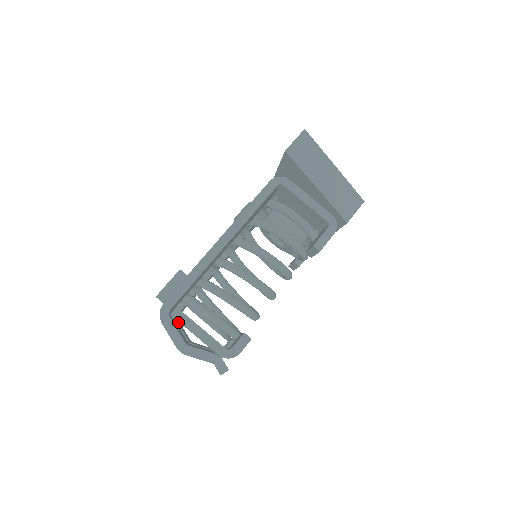
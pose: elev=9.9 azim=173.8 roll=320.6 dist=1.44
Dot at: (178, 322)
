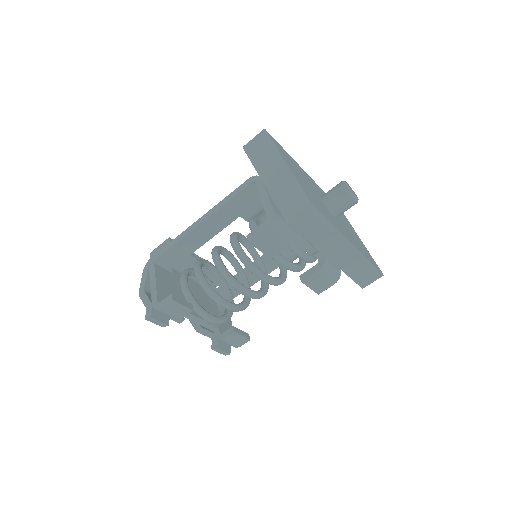
Dot at: occluded
